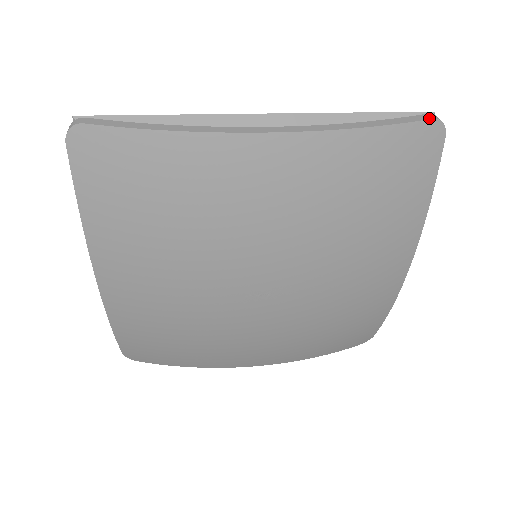
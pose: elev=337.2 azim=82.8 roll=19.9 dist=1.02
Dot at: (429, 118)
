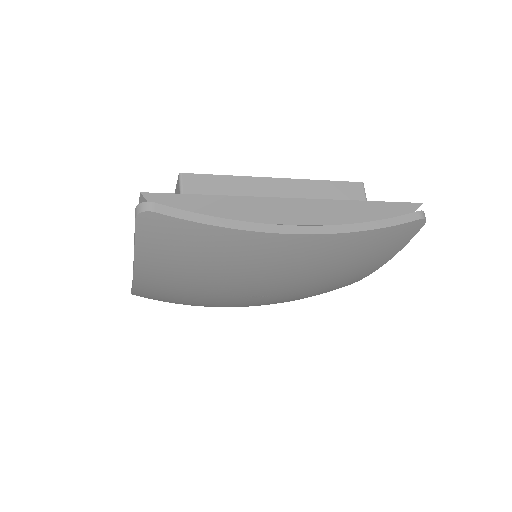
Dot at: (417, 218)
